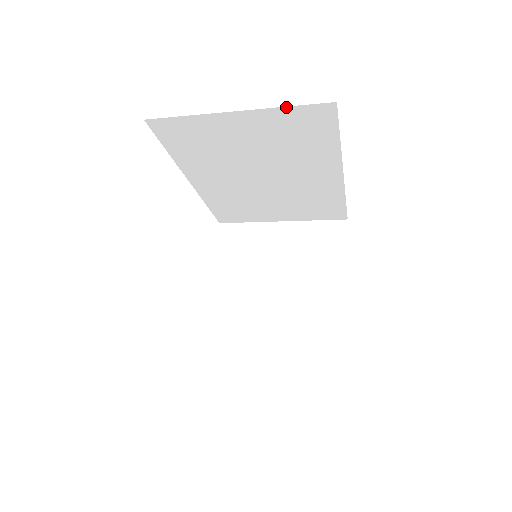
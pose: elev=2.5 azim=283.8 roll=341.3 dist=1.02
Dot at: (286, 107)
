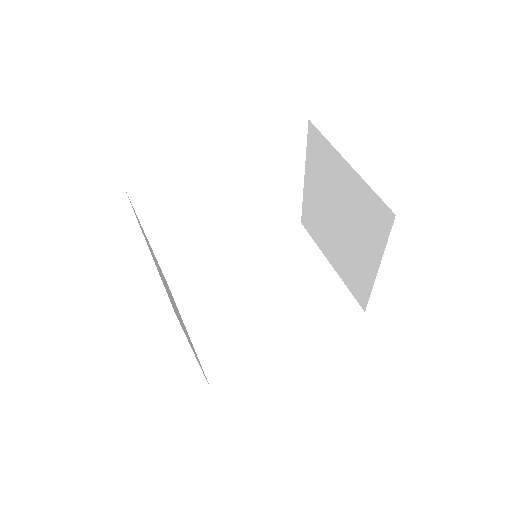
Dot at: occluded
